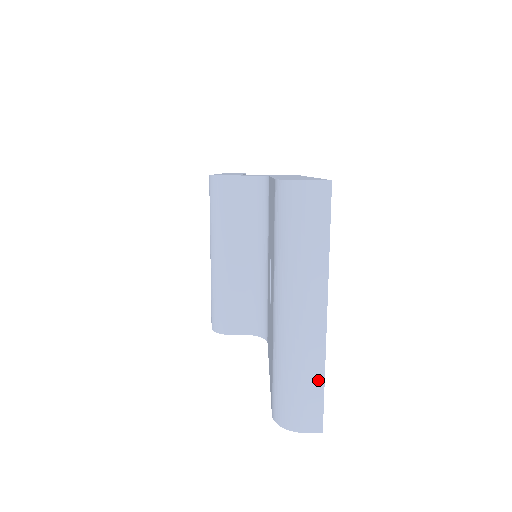
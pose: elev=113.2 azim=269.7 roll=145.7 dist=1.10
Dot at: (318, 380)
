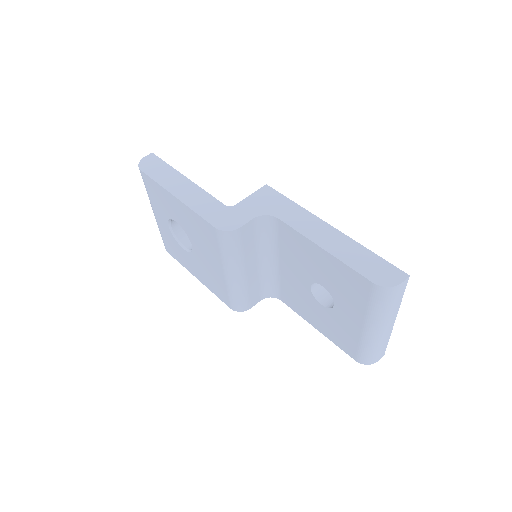
Dot at: (387, 342)
